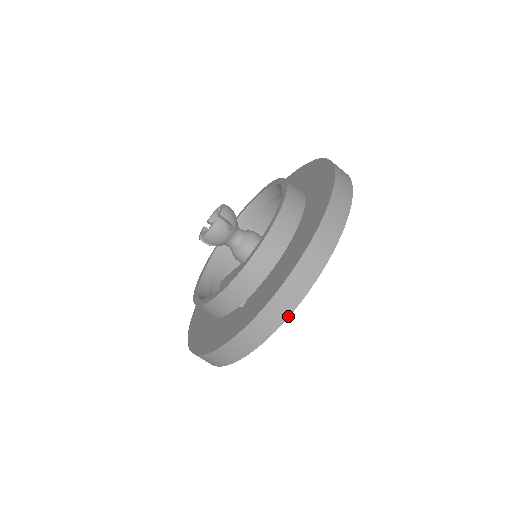
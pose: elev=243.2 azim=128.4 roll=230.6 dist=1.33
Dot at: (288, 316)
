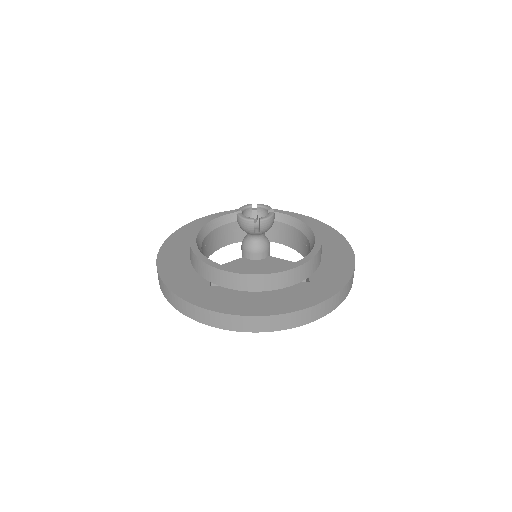
Dot at: occluded
